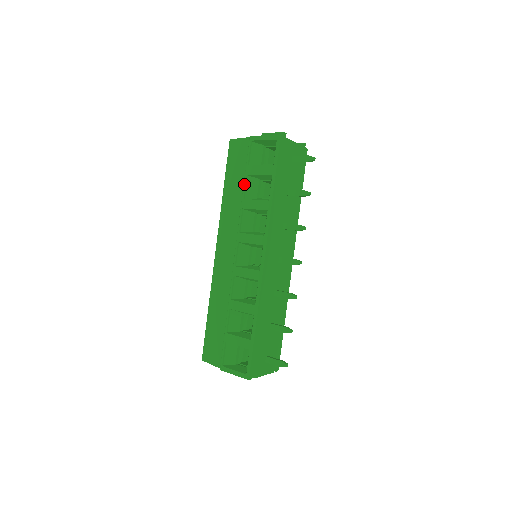
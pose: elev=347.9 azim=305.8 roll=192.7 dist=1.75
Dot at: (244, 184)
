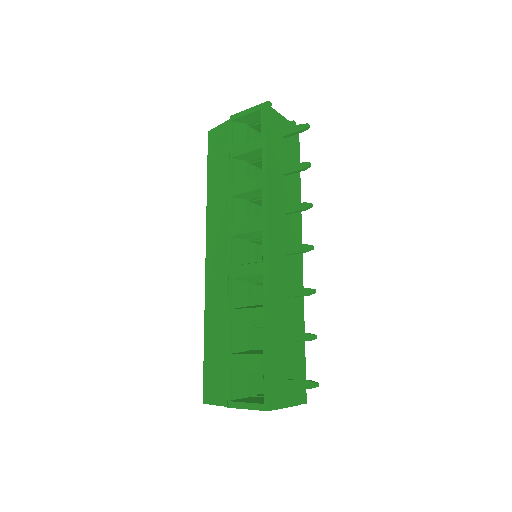
Dot at: (230, 169)
